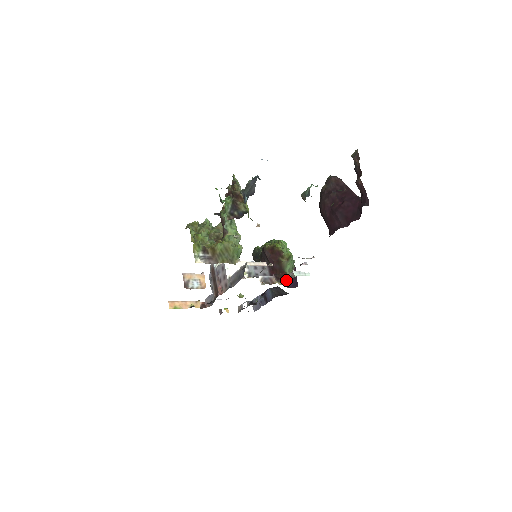
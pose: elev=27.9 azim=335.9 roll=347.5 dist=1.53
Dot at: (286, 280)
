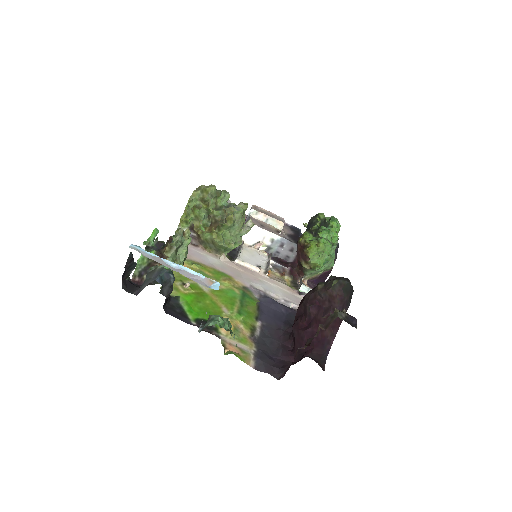
Dot at: (304, 278)
